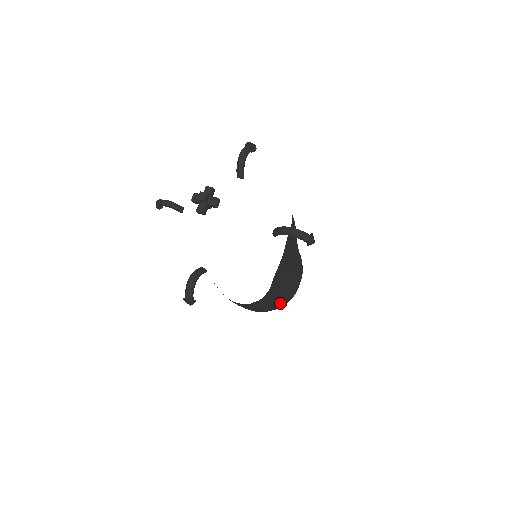
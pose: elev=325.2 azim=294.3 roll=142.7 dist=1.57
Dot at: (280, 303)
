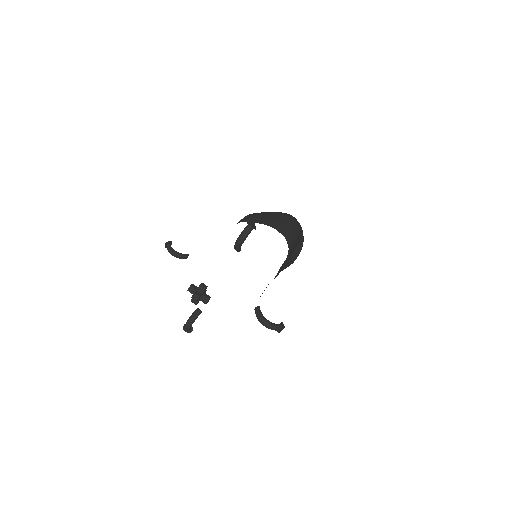
Dot at: occluded
